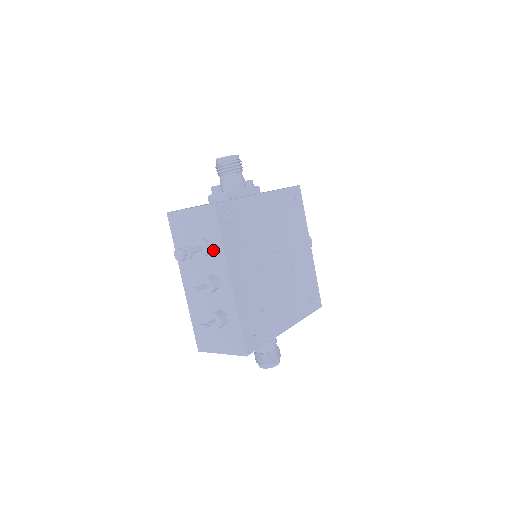
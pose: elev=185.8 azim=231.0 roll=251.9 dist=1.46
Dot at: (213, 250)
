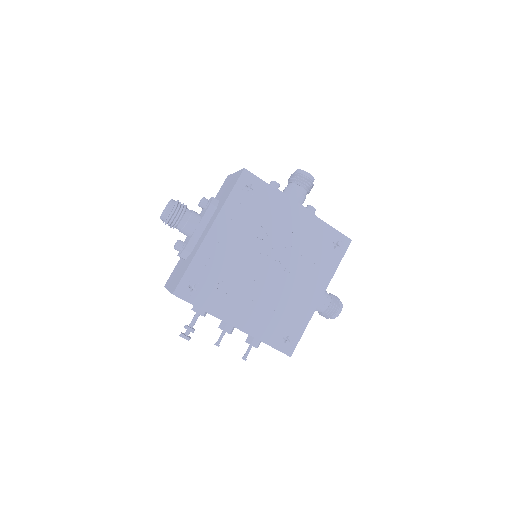
Dot at: occluded
